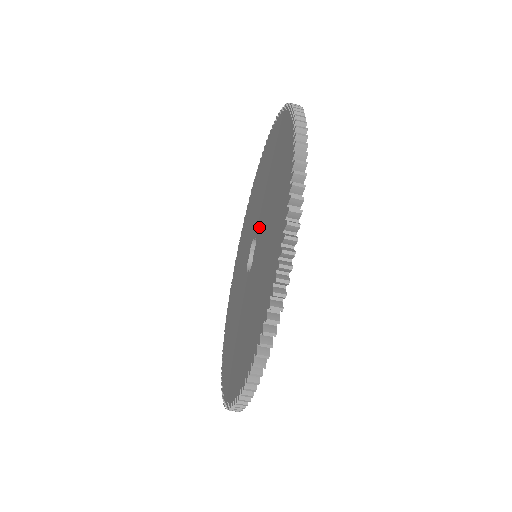
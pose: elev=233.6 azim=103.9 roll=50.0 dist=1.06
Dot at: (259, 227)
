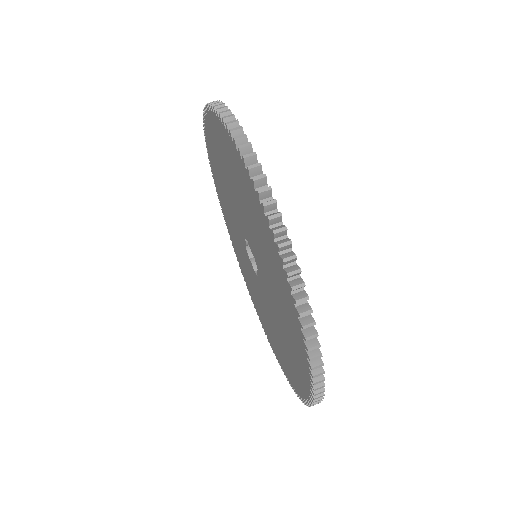
Dot at: (241, 225)
